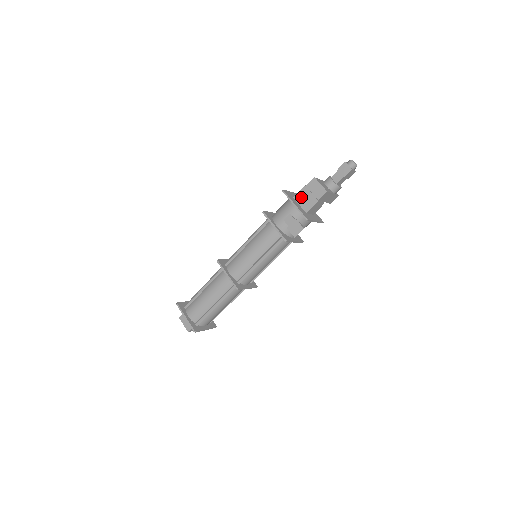
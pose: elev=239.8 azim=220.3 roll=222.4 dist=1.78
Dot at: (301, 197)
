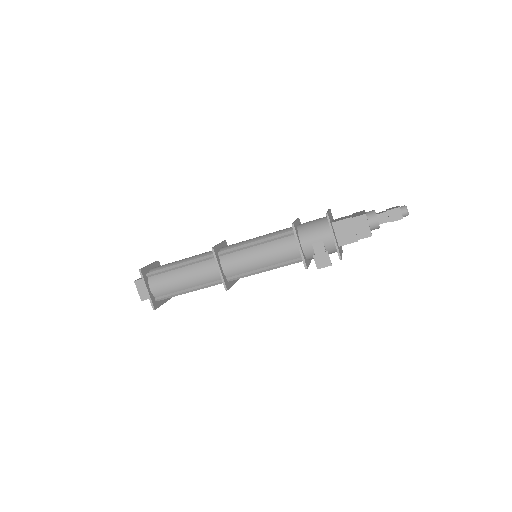
Dot at: (341, 227)
